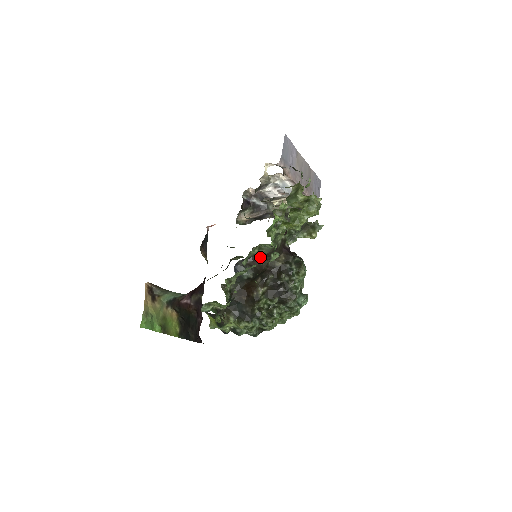
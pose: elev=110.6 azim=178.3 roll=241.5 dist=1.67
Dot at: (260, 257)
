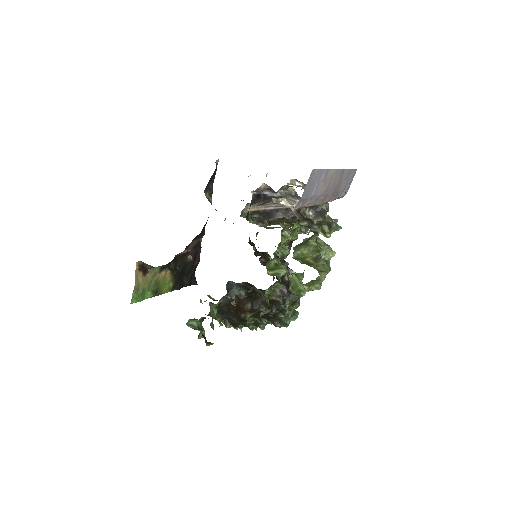
Dot at: occluded
